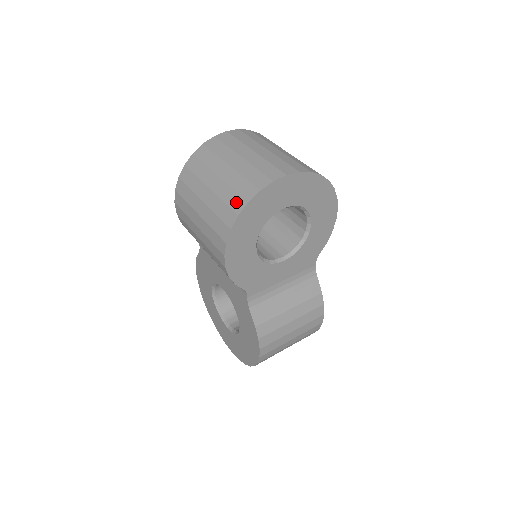
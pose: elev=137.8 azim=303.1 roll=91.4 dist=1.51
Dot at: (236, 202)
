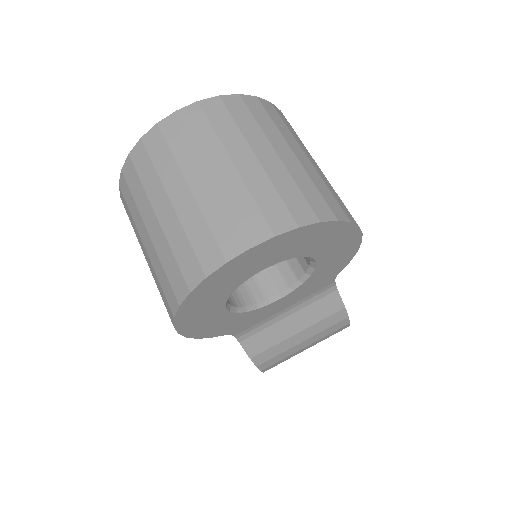
Dot at: (176, 282)
